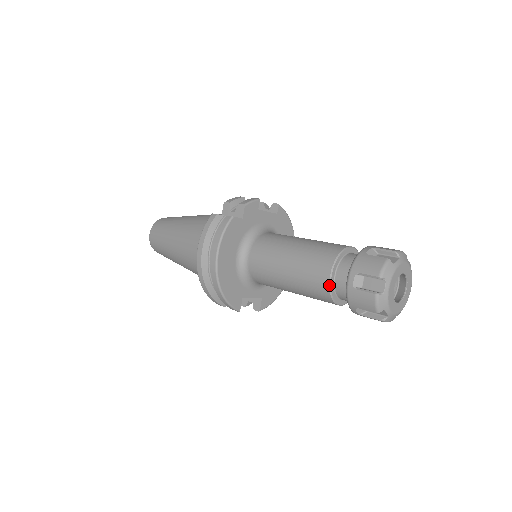
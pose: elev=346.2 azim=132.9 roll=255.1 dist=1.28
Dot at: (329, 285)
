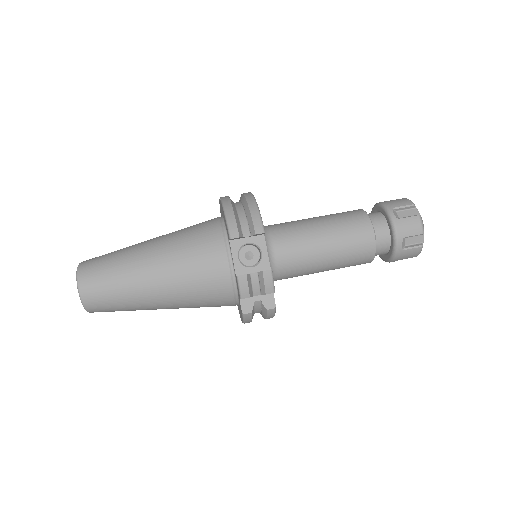
Dot at: occluded
